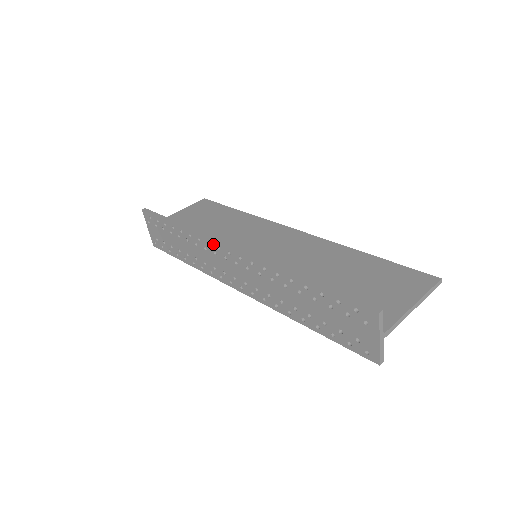
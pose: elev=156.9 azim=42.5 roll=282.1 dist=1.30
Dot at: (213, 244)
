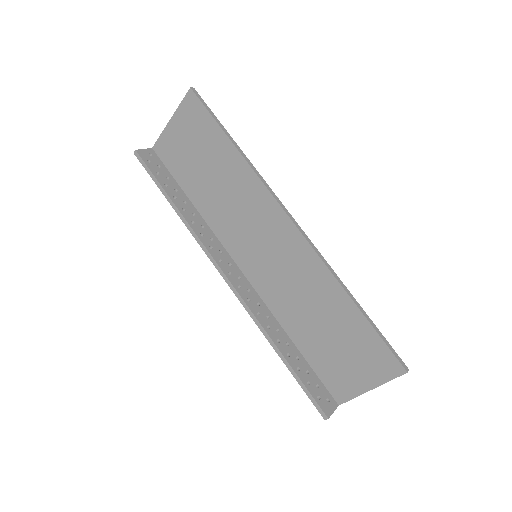
Dot at: (212, 258)
